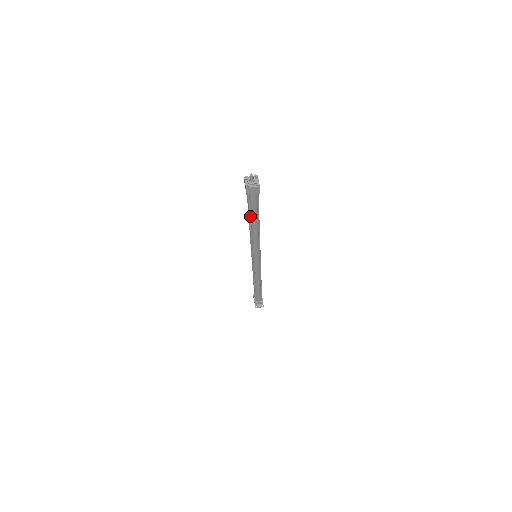
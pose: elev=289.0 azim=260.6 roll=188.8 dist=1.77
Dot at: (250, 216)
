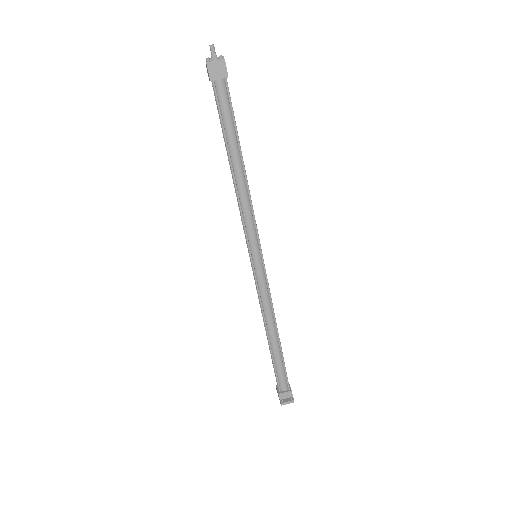
Dot at: (225, 137)
